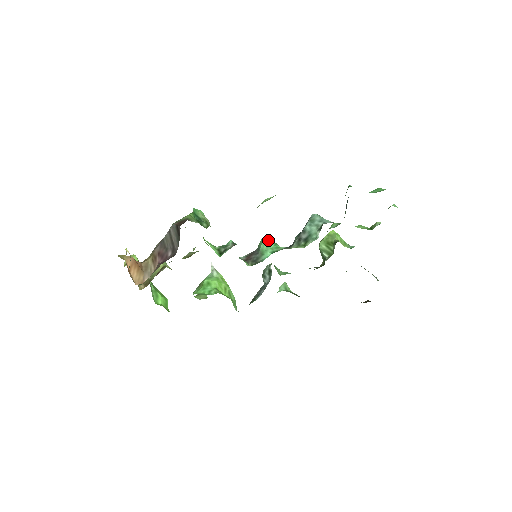
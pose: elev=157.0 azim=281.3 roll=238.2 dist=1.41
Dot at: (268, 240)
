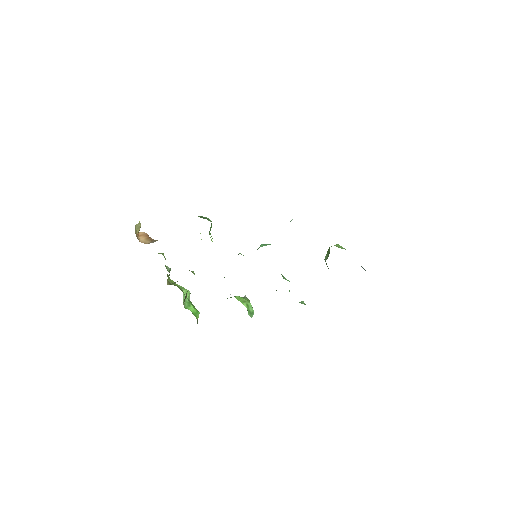
Dot at: occluded
